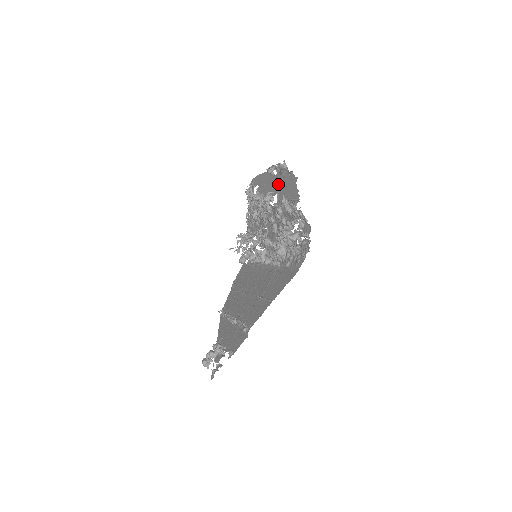
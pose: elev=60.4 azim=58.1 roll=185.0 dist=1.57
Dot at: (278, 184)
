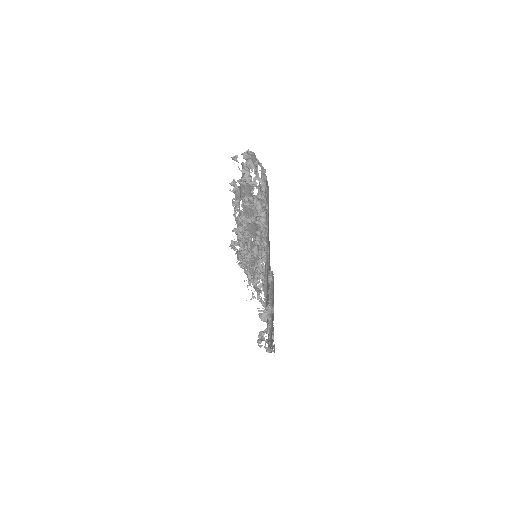
Dot at: occluded
